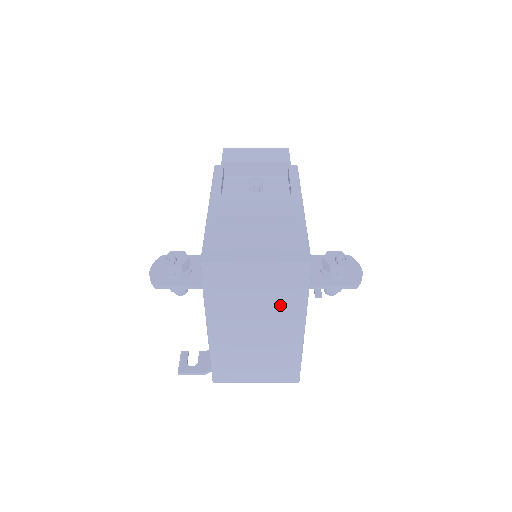
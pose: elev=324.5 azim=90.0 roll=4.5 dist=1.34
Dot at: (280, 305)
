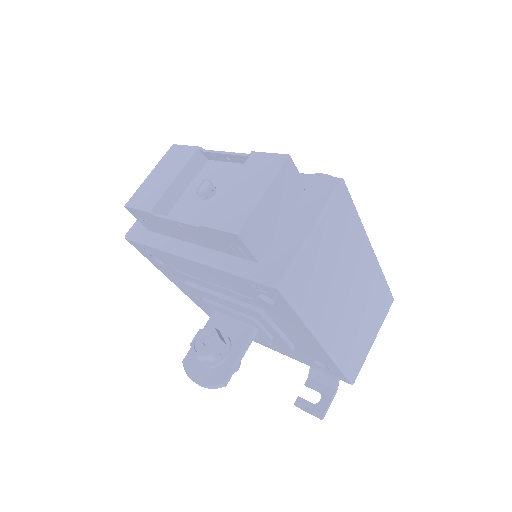
Dot at: (348, 247)
